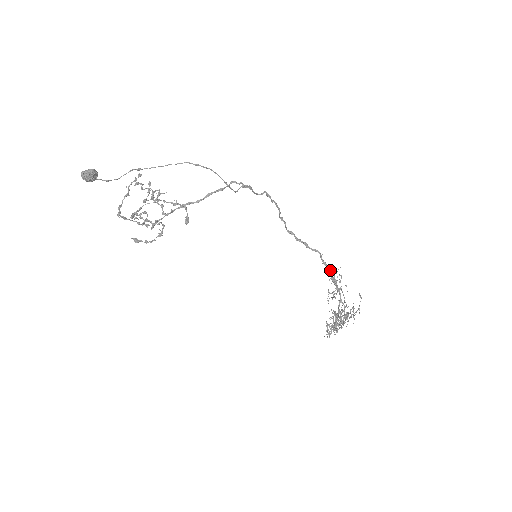
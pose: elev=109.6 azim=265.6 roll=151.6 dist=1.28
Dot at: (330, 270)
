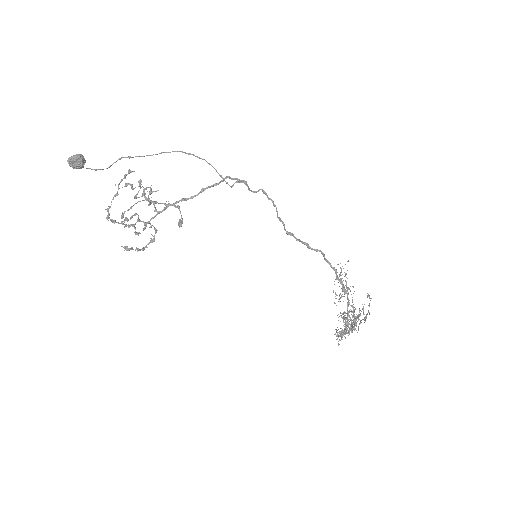
Dot at: (335, 269)
